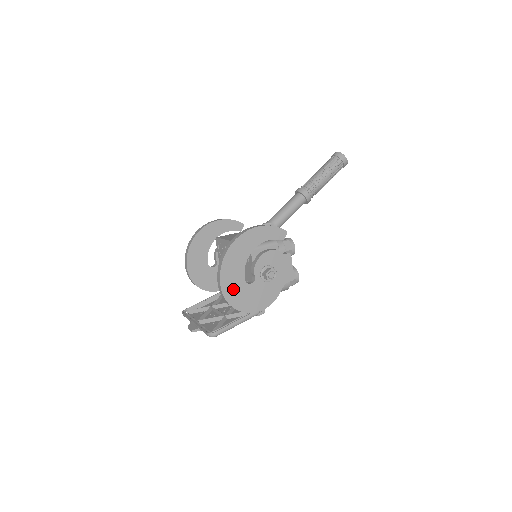
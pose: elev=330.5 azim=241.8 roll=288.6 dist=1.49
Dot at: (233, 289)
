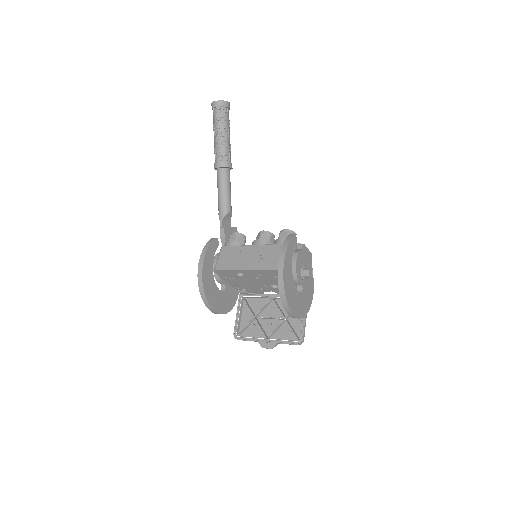
Dot at: (299, 308)
